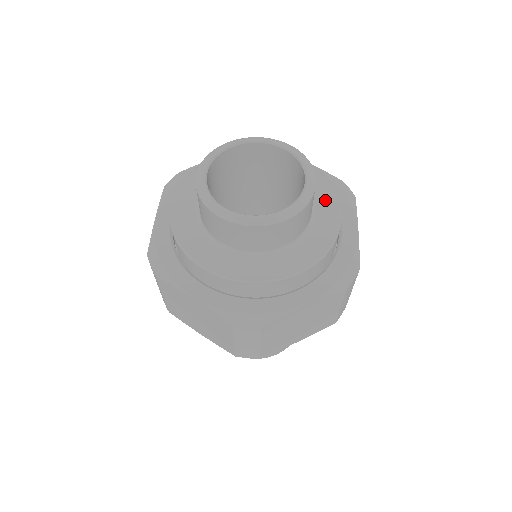
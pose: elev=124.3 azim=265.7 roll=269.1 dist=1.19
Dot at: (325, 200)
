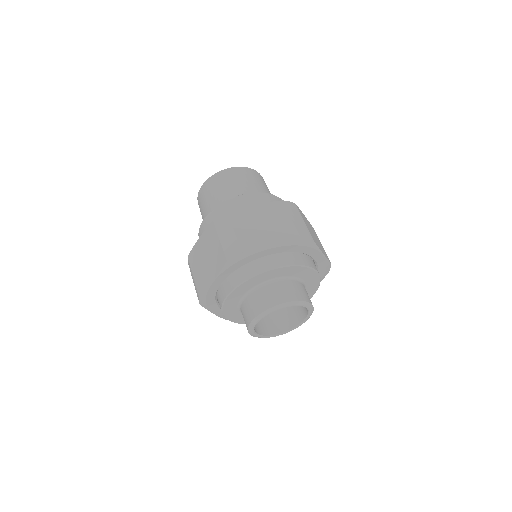
Dot at: (306, 274)
